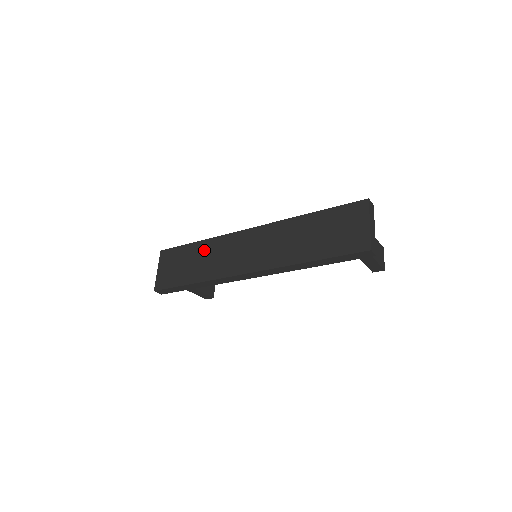
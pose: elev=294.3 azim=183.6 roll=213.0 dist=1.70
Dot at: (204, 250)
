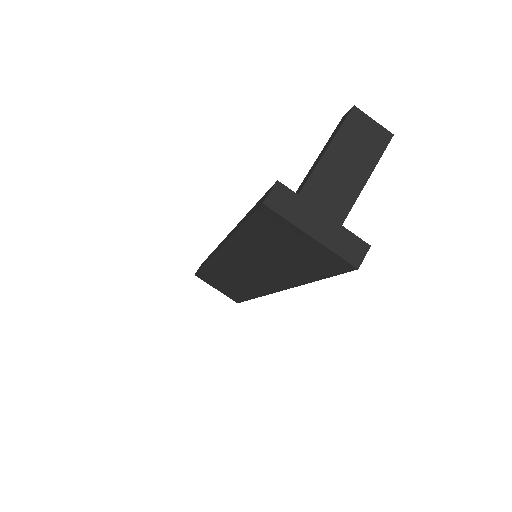
Dot at: (217, 274)
